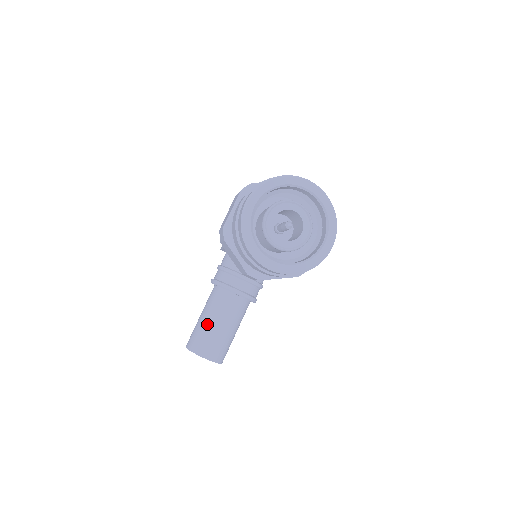
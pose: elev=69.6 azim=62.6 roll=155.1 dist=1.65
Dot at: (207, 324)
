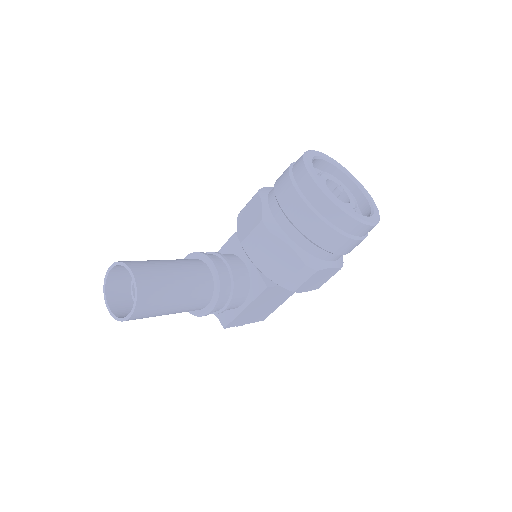
Dot at: (160, 261)
